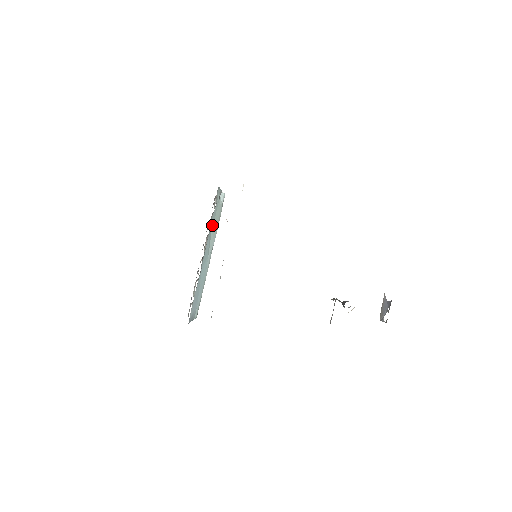
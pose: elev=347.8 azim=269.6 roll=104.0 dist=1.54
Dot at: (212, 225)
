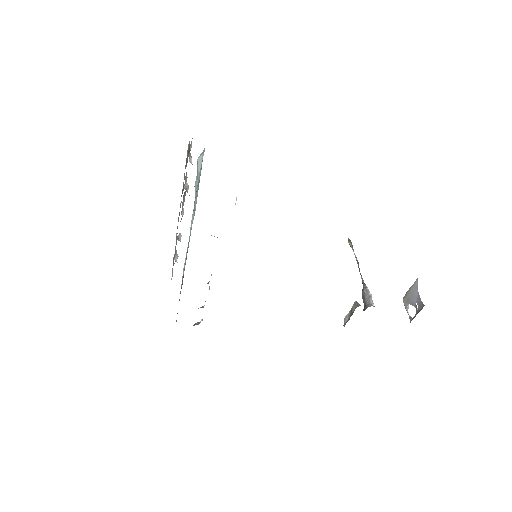
Dot at: occluded
